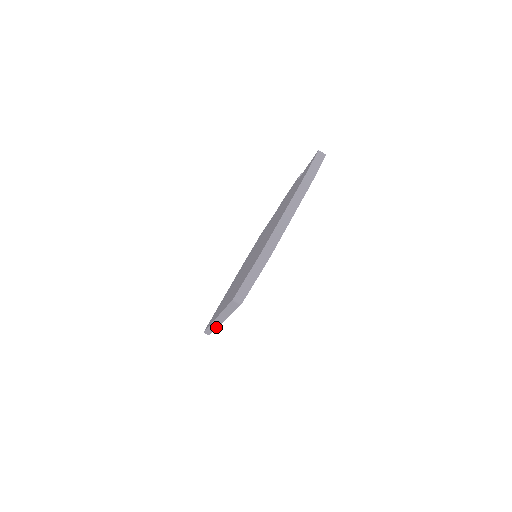
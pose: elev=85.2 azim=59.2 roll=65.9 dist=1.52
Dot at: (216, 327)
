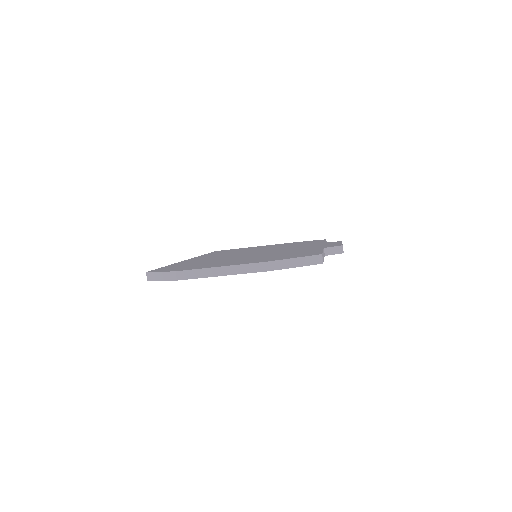
Dot at: occluded
